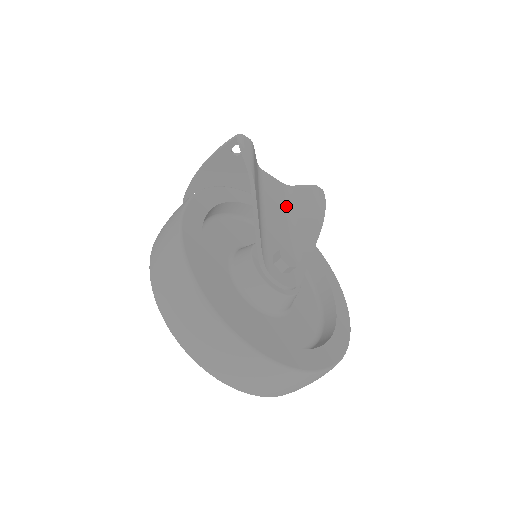
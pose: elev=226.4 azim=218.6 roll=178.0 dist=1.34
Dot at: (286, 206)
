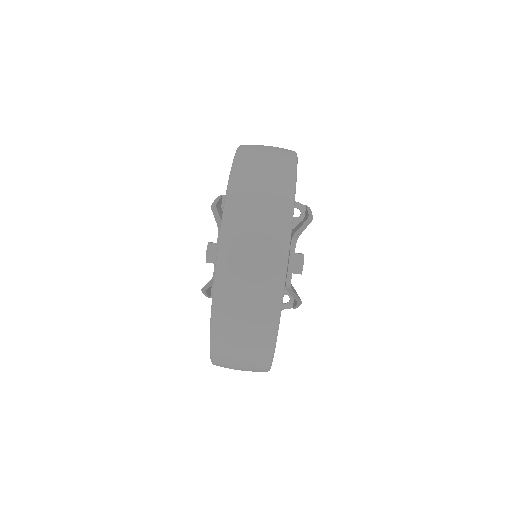
Dot at: occluded
